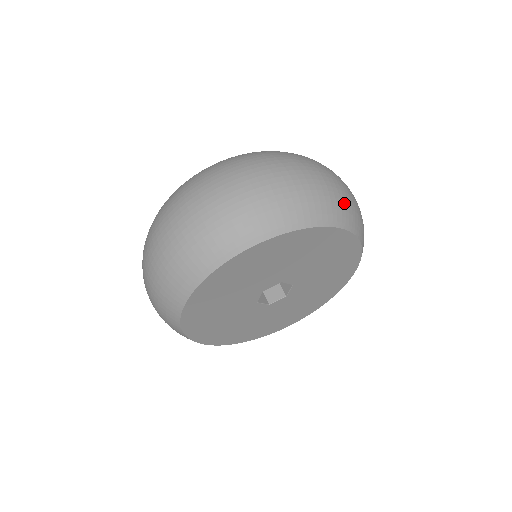
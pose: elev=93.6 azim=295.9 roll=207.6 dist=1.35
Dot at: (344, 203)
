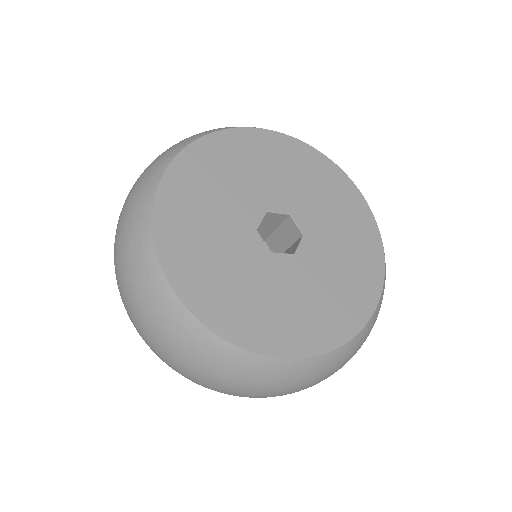
Dot at: occluded
